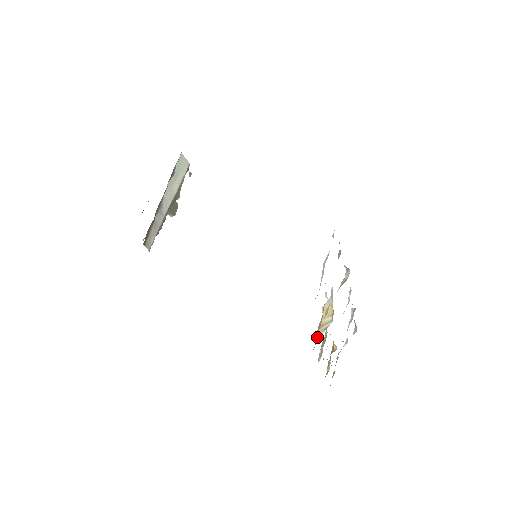
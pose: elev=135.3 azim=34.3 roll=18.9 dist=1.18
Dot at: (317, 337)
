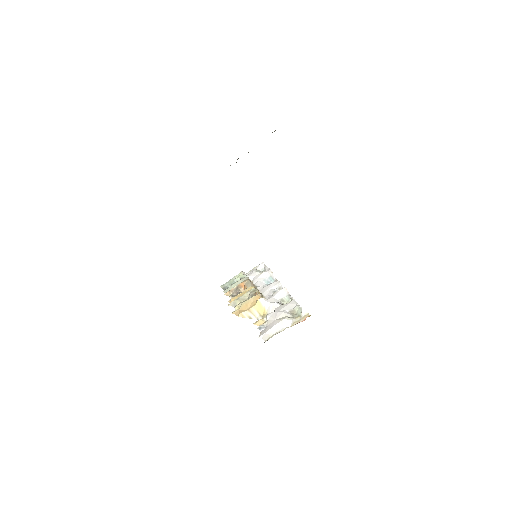
Dot at: (242, 315)
